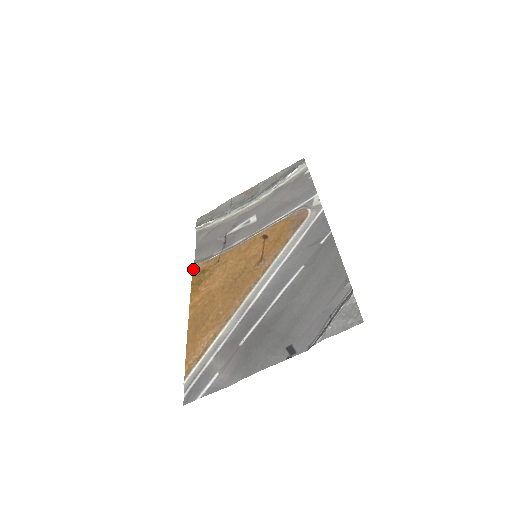
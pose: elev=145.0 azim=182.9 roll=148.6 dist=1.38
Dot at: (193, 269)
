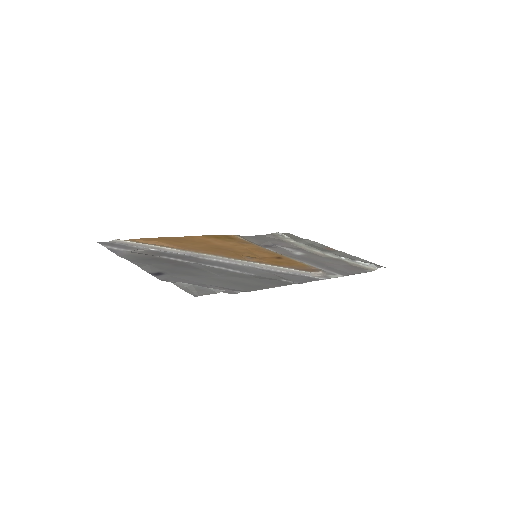
Dot at: (232, 235)
